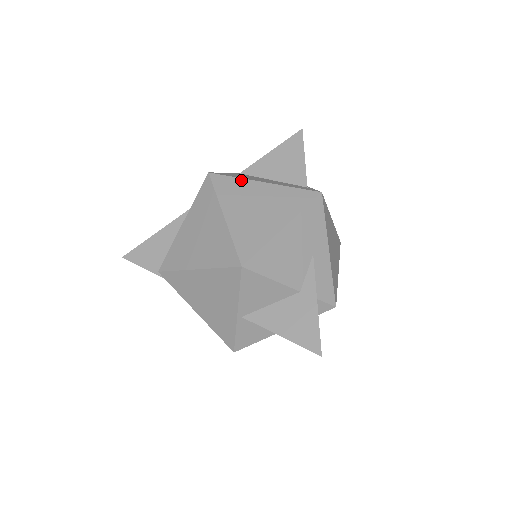
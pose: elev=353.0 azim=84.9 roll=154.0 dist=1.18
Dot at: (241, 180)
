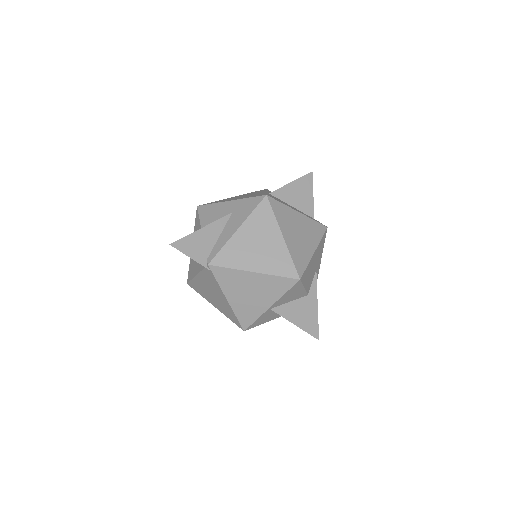
Dot at: (286, 207)
